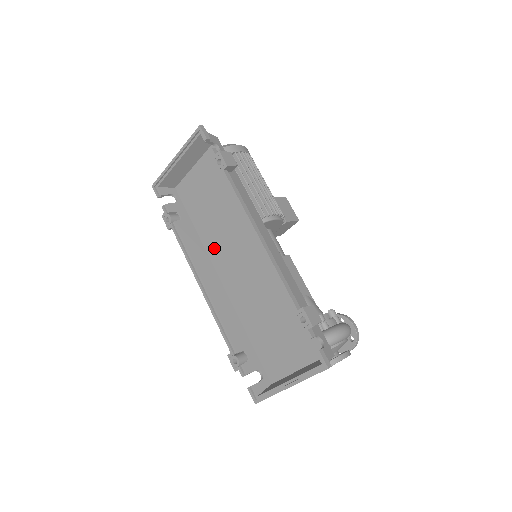
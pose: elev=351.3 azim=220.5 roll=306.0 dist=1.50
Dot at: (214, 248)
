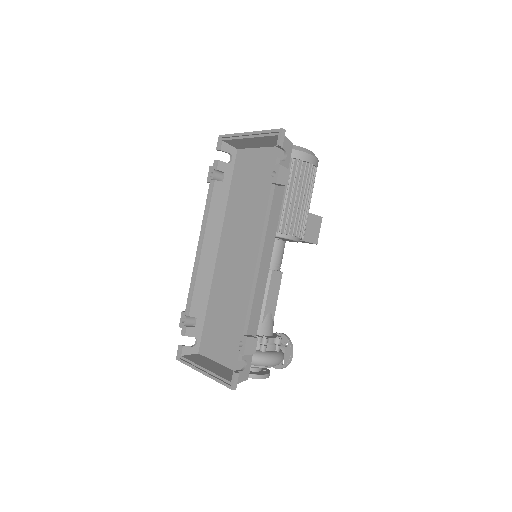
Dot at: (230, 225)
